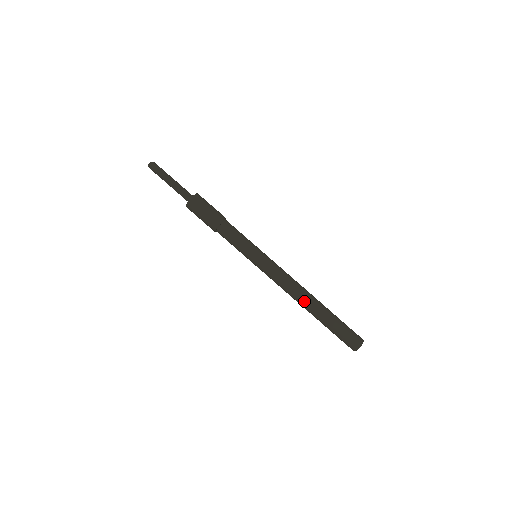
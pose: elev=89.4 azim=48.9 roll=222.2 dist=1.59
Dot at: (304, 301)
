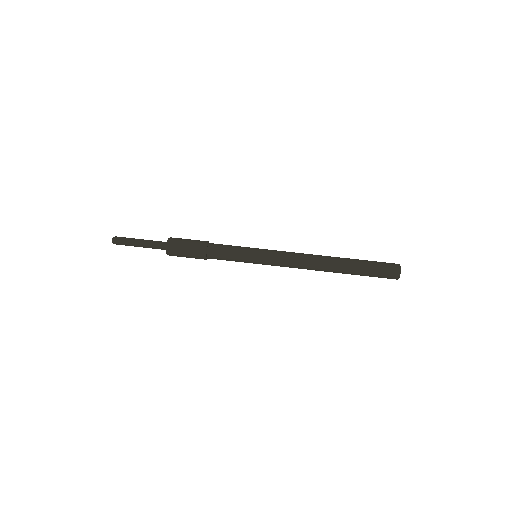
Dot at: (324, 261)
